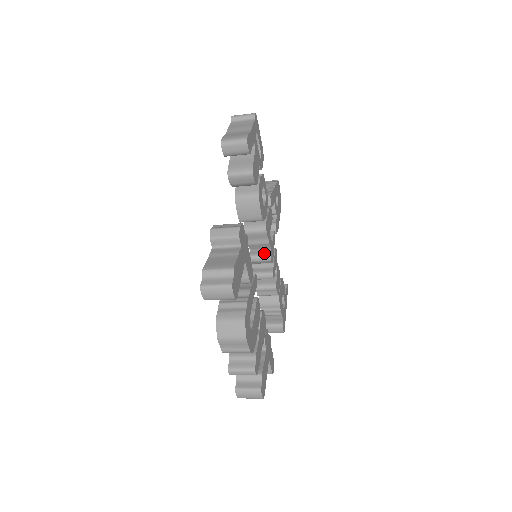
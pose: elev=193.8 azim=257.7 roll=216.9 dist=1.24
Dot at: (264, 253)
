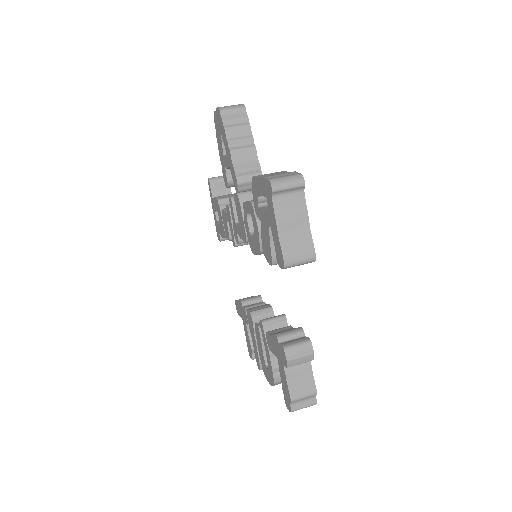
Dot at: occluded
